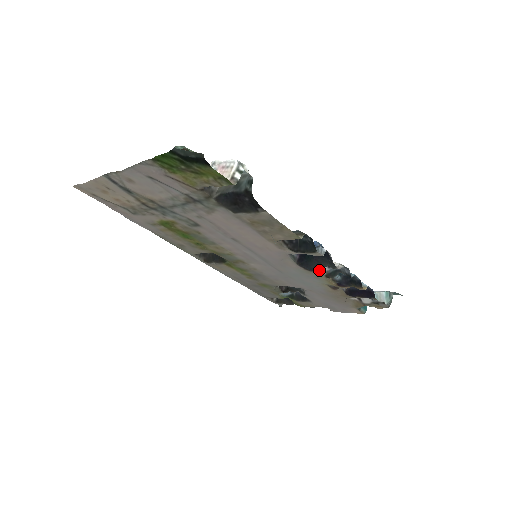
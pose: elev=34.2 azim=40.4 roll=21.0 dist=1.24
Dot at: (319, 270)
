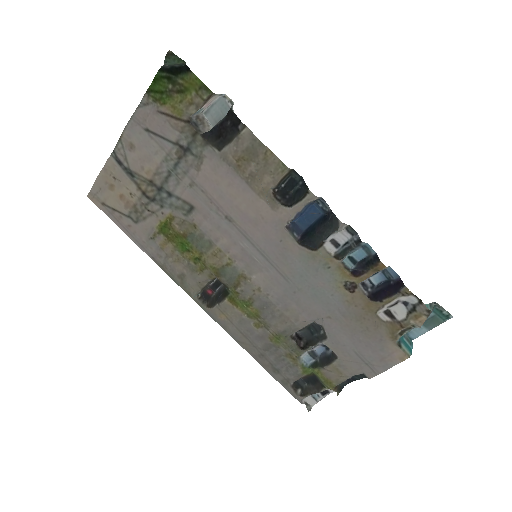
Dot at: (325, 251)
